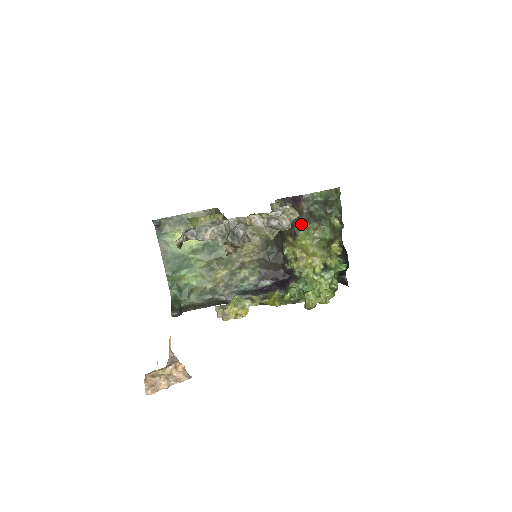
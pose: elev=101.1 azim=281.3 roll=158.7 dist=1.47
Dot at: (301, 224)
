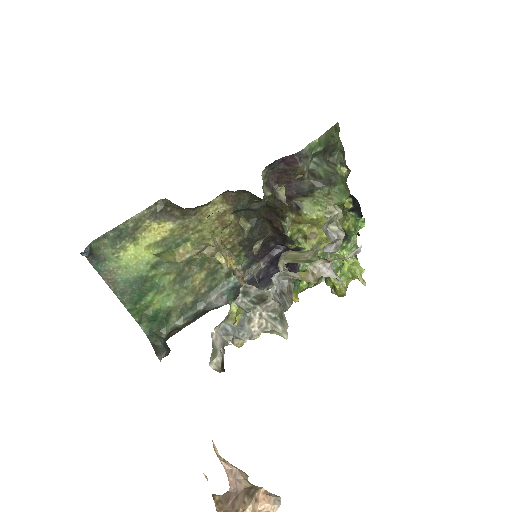
Dot at: (304, 193)
